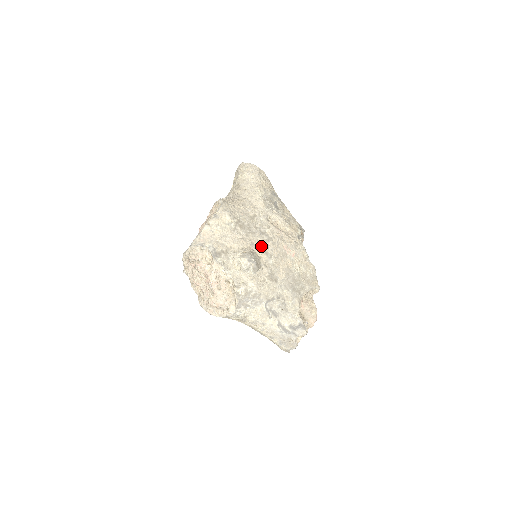
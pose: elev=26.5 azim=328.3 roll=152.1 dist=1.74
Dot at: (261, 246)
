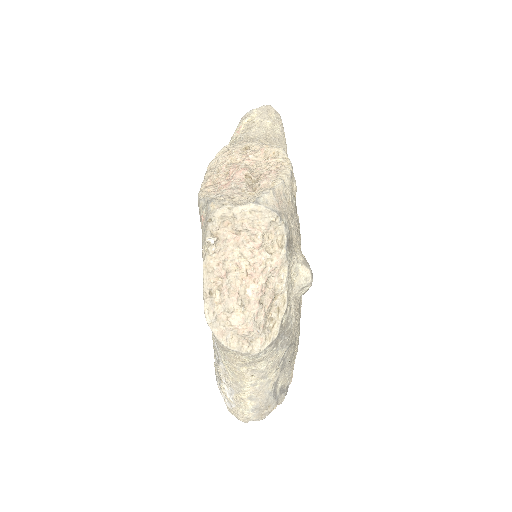
Dot at: occluded
